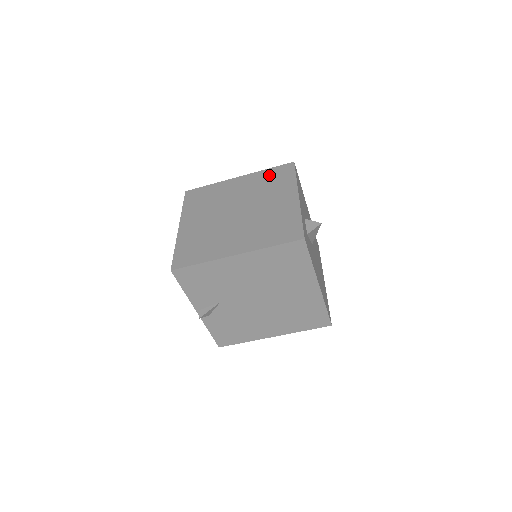
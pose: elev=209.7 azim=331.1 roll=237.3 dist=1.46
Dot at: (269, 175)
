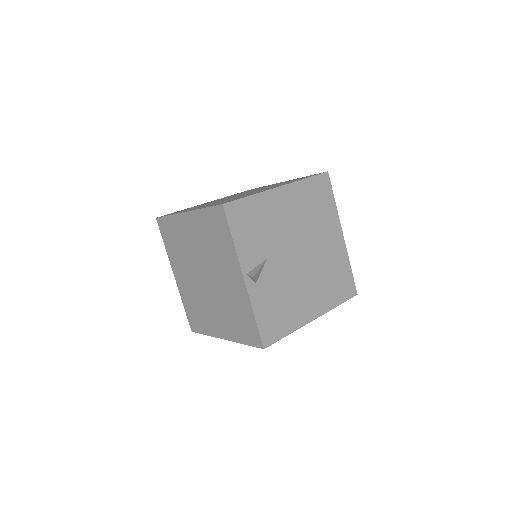
Dot at: (238, 193)
